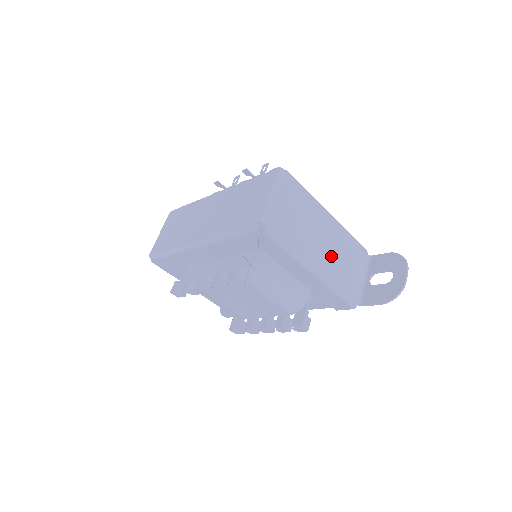
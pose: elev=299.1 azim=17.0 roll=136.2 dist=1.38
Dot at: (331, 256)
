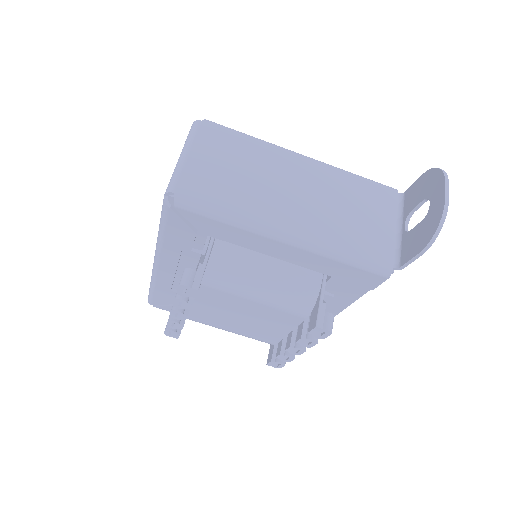
Dot at: (316, 210)
